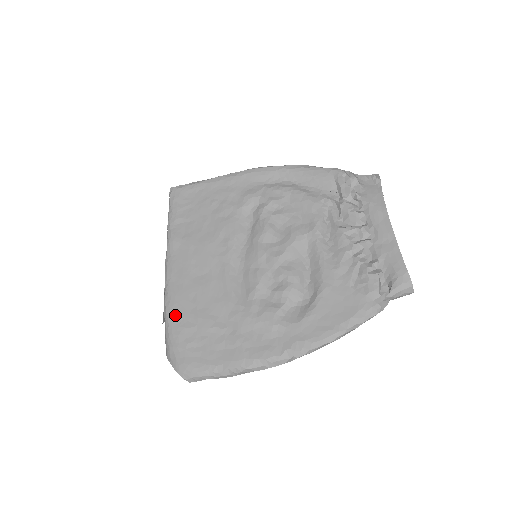
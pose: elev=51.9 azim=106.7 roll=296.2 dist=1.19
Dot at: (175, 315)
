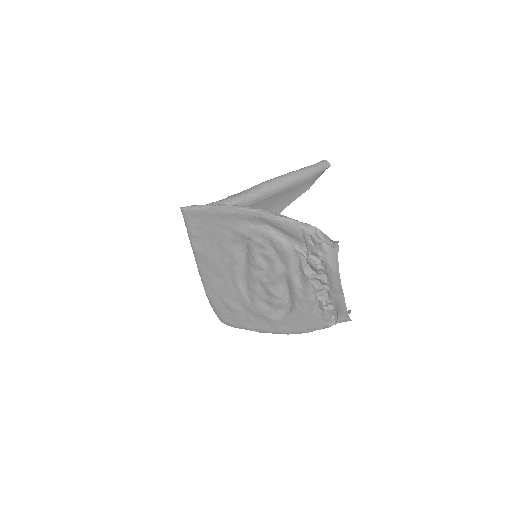
Dot at: (211, 297)
